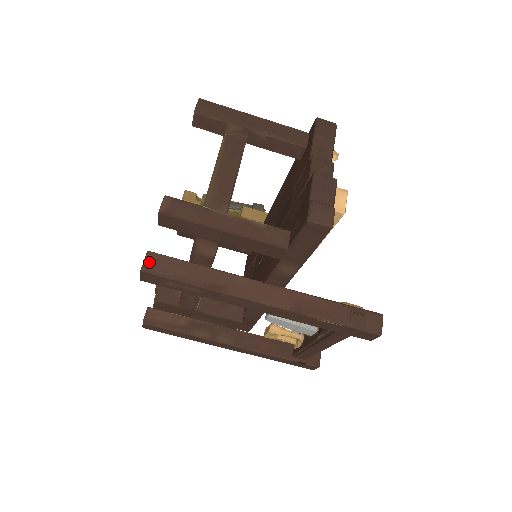
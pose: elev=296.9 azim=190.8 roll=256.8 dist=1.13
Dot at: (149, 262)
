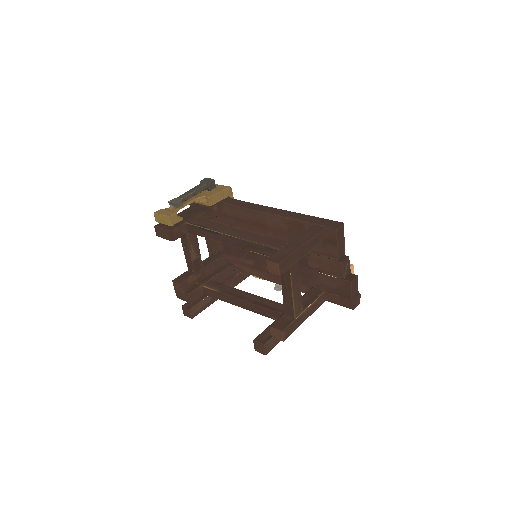
Dot at: (267, 349)
